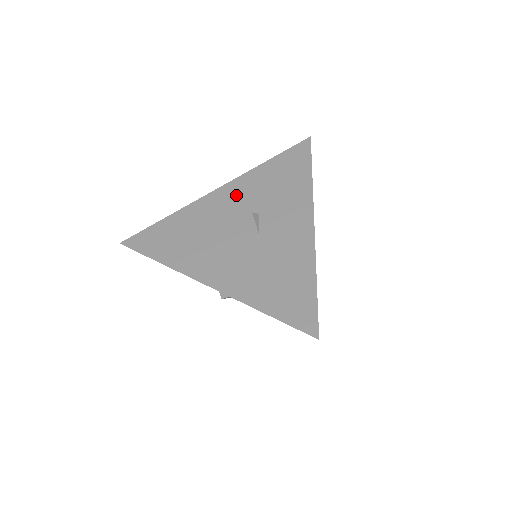
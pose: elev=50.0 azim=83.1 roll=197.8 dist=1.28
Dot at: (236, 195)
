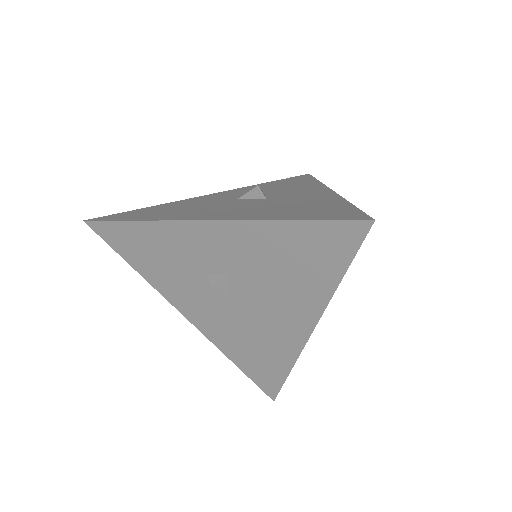
Dot at: (234, 193)
